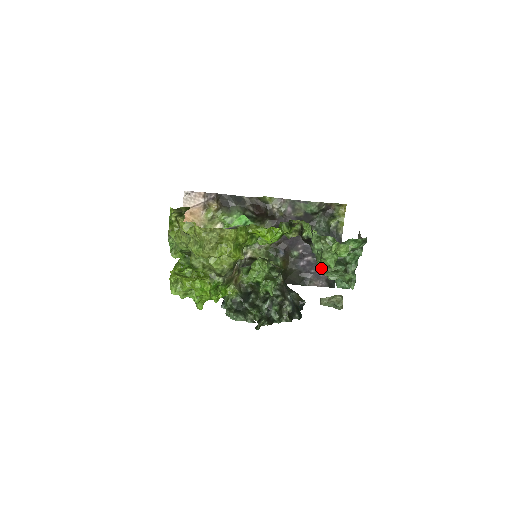
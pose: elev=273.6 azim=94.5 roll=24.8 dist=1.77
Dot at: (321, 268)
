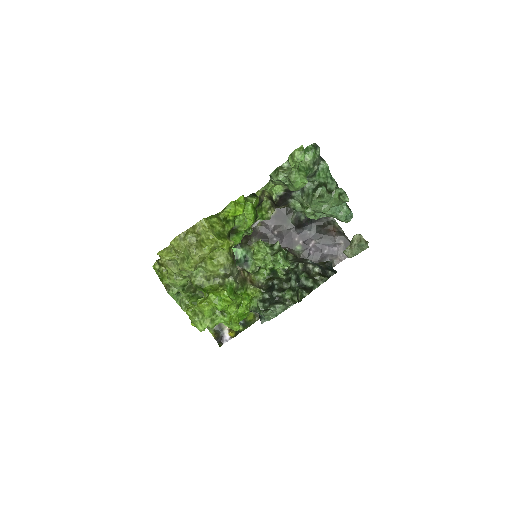
Dot at: (330, 243)
